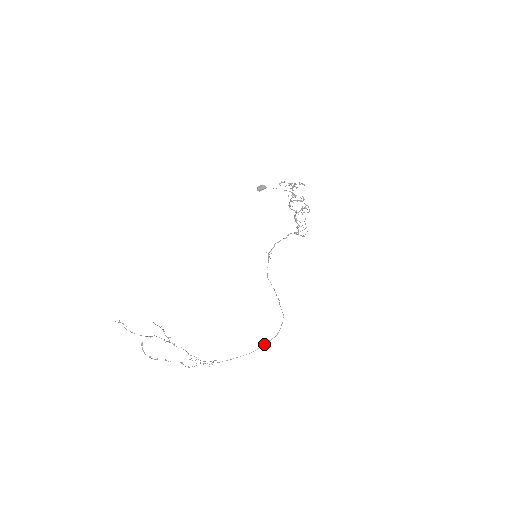
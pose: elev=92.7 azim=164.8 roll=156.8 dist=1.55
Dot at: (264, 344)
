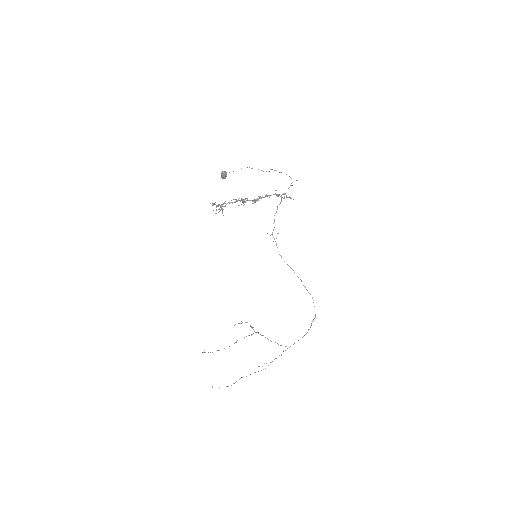
Dot at: occluded
